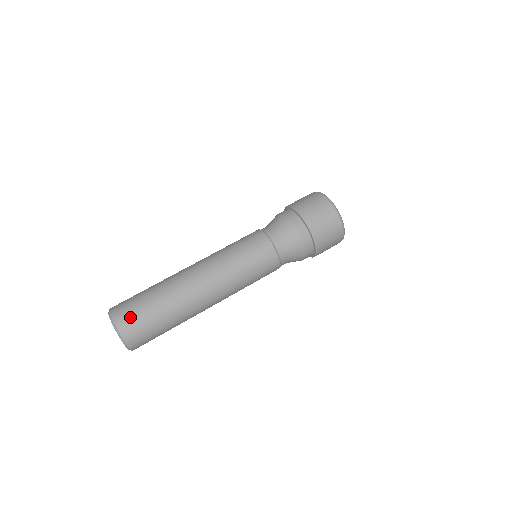
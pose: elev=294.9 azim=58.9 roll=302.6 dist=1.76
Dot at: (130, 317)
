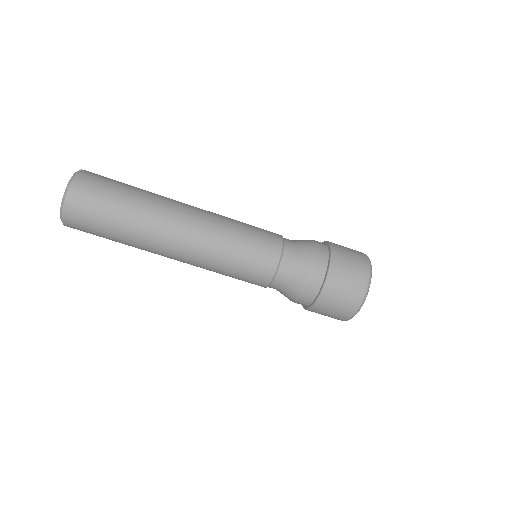
Dot at: occluded
